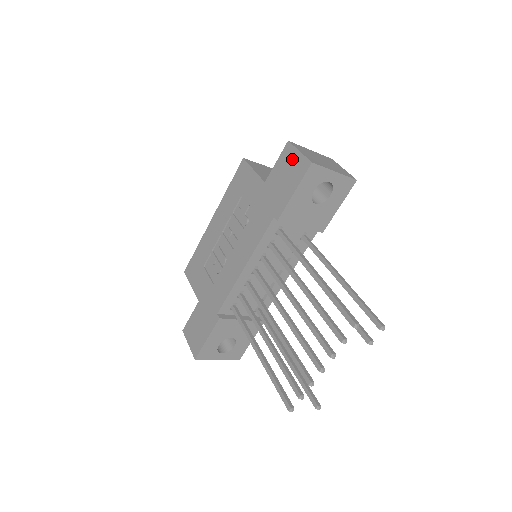
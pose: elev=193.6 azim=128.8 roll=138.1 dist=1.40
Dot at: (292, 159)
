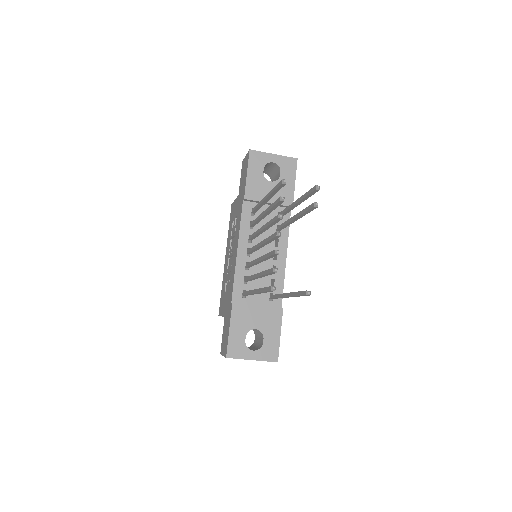
Dot at: (244, 164)
